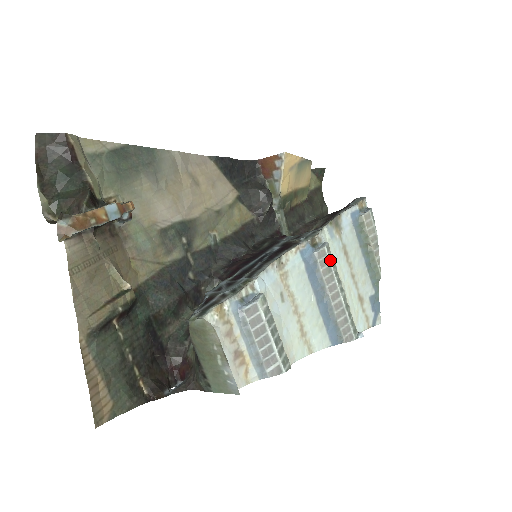
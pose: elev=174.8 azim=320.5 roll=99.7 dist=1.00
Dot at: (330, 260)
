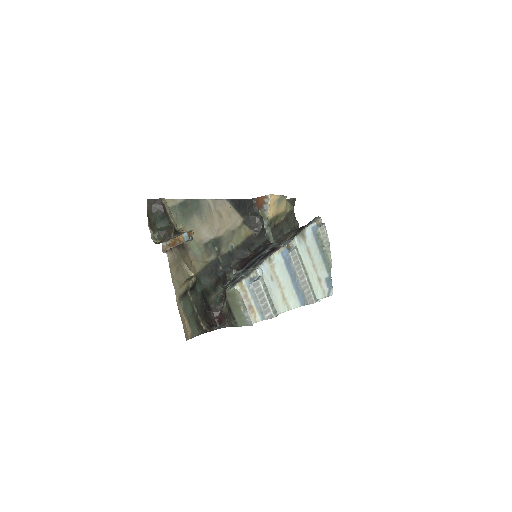
Dot at: (298, 257)
